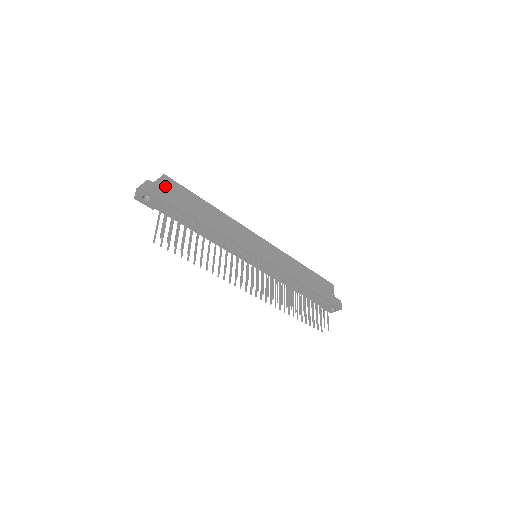
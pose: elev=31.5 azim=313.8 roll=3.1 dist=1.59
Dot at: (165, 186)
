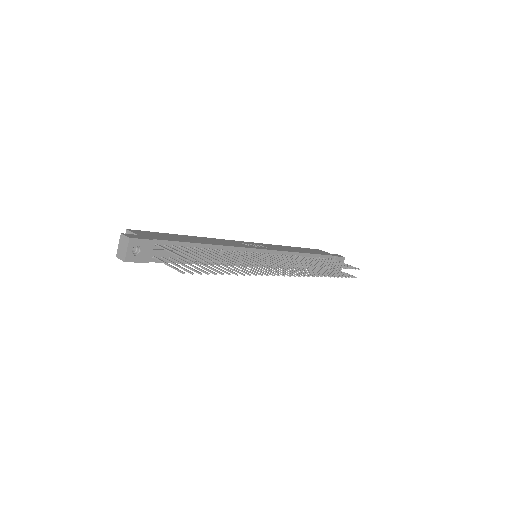
Dot at: (139, 234)
